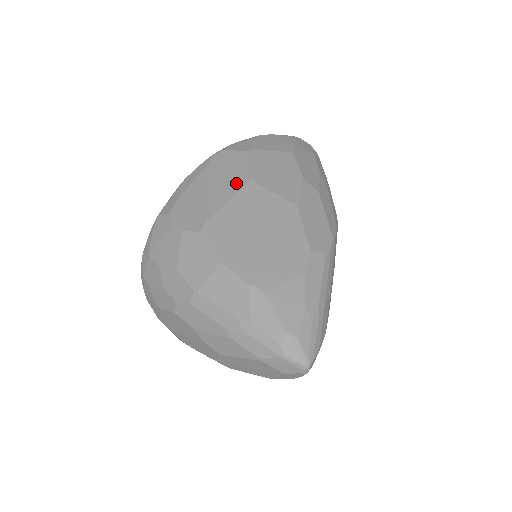
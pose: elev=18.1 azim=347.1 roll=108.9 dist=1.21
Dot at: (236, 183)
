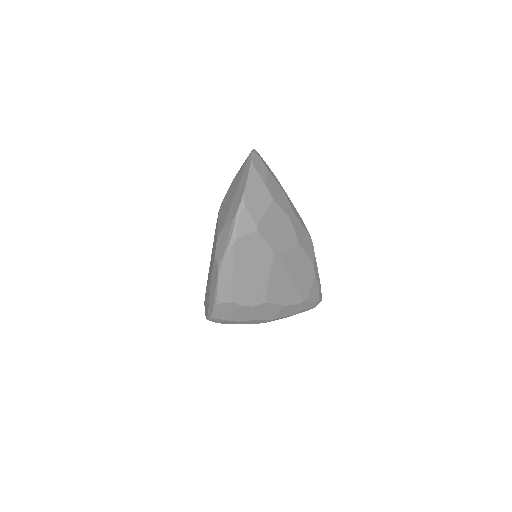
Dot at: (266, 261)
